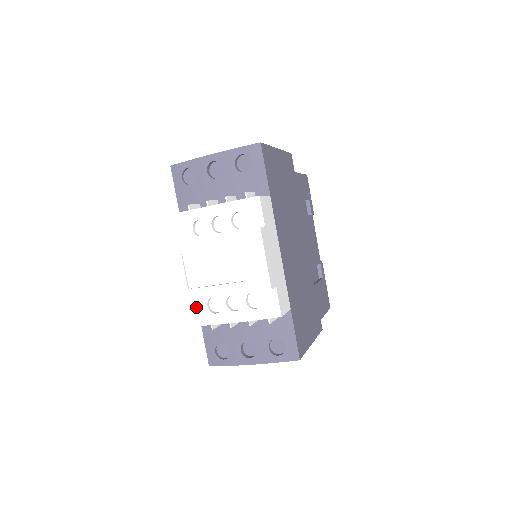
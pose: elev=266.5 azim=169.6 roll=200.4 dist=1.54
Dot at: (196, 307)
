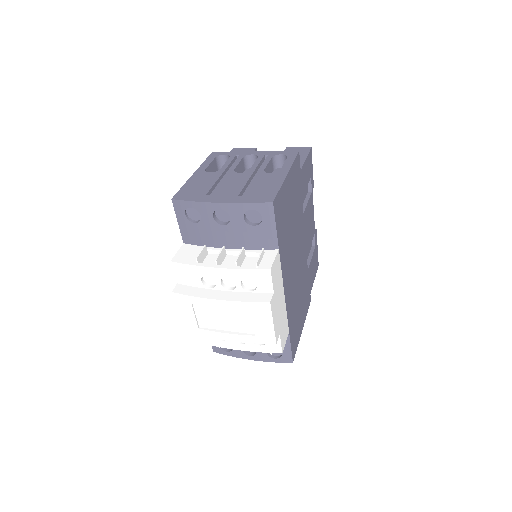
Dot at: occluded
